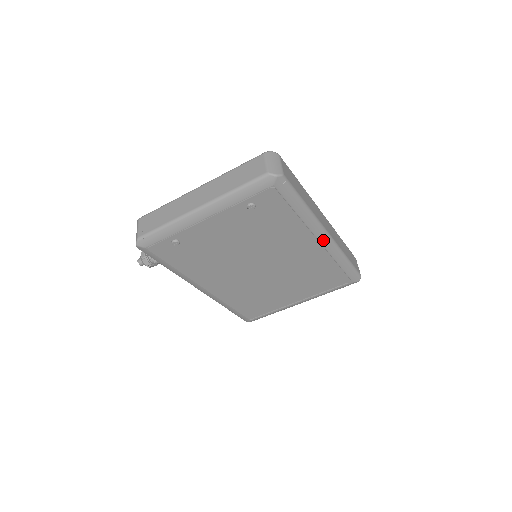
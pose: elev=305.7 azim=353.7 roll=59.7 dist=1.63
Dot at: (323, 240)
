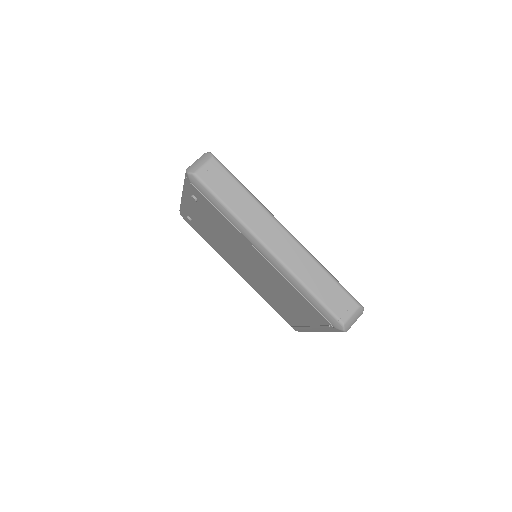
Dot at: (266, 255)
